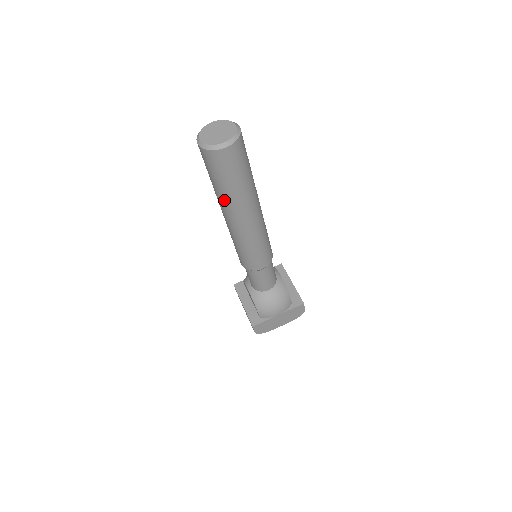
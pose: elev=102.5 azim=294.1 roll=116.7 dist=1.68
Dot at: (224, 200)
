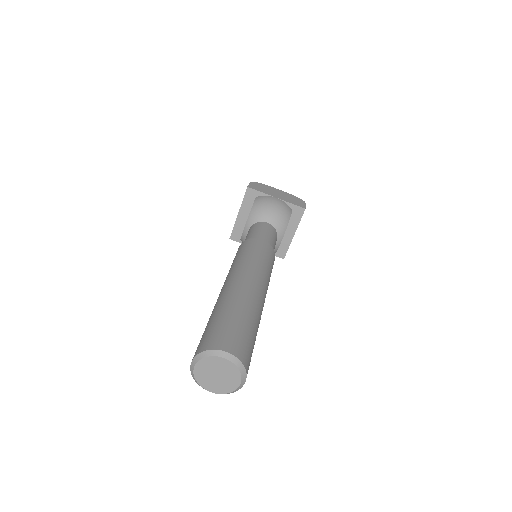
Dot at: occluded
